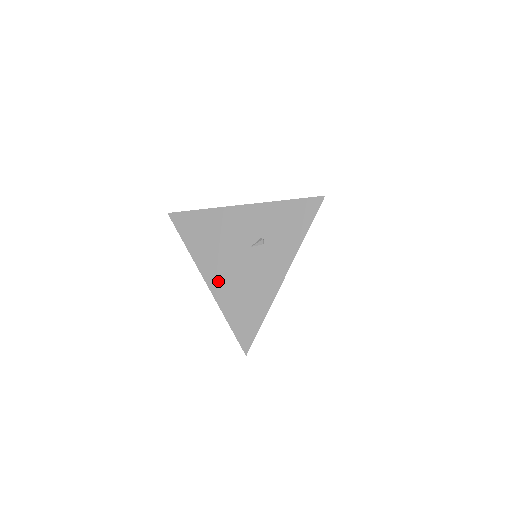
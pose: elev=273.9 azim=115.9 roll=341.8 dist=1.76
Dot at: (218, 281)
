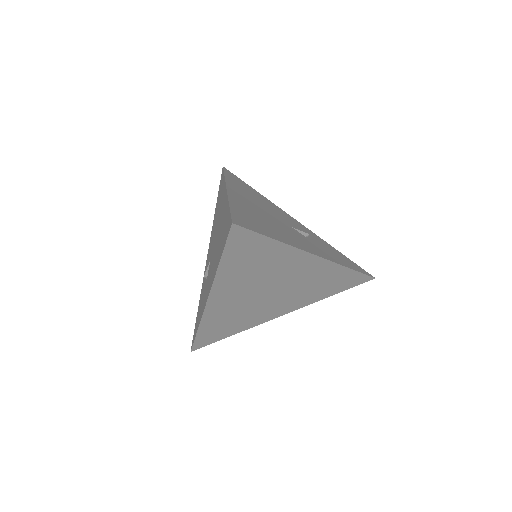
Dot at: (242, 199)
